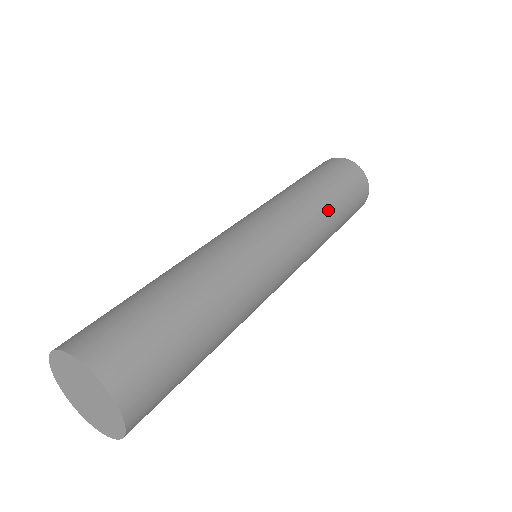
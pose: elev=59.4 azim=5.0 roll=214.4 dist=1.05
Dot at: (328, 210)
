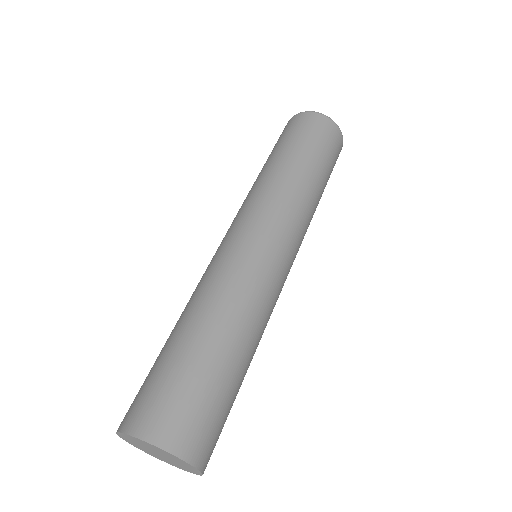
Dot at: occluded
